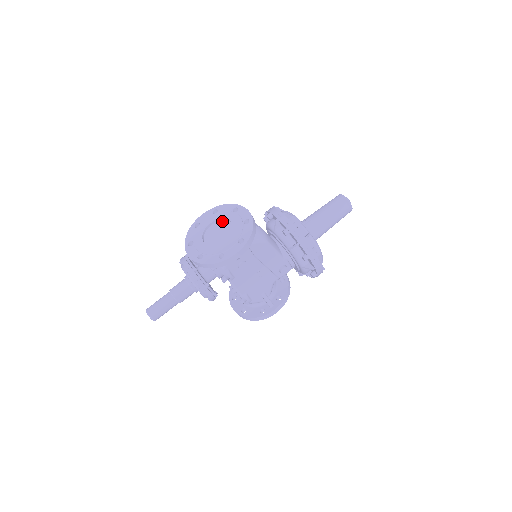
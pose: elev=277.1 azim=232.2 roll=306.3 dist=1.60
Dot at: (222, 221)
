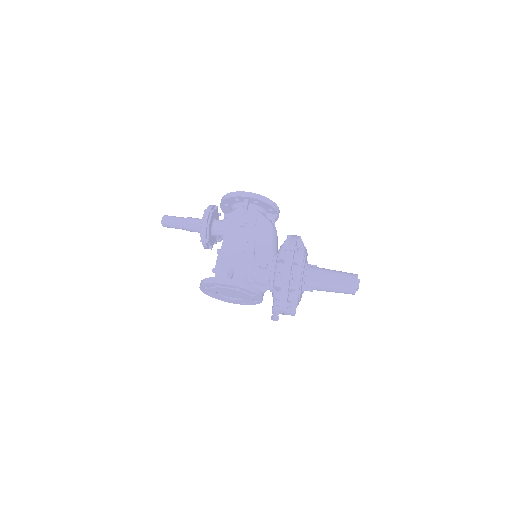
Dot at: occluded
